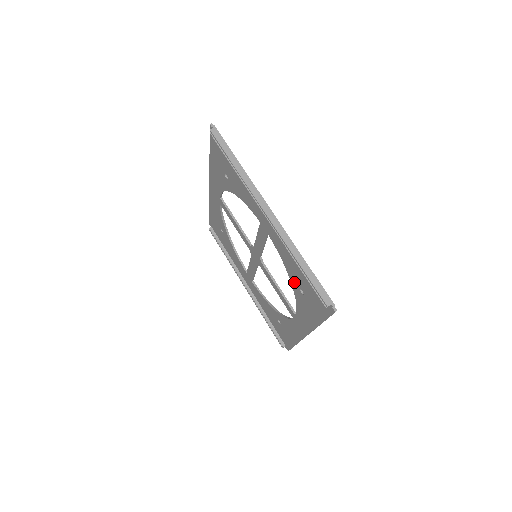
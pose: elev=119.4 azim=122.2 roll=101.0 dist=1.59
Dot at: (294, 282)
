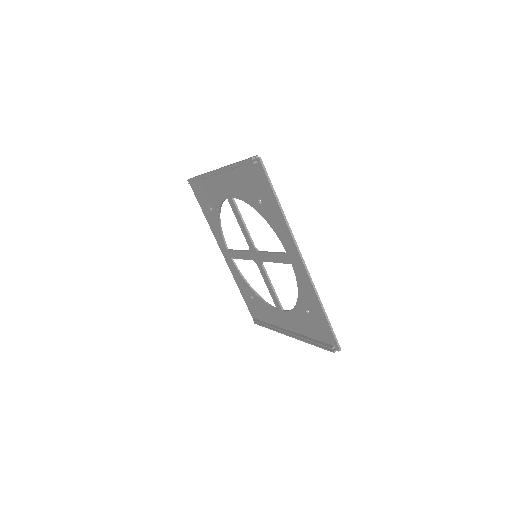
Dot at: (256, 205)
